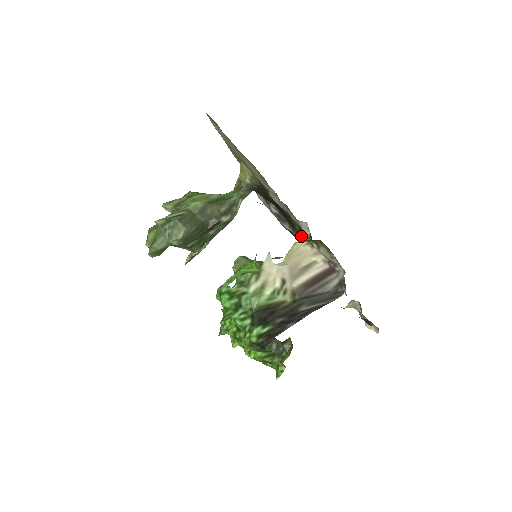
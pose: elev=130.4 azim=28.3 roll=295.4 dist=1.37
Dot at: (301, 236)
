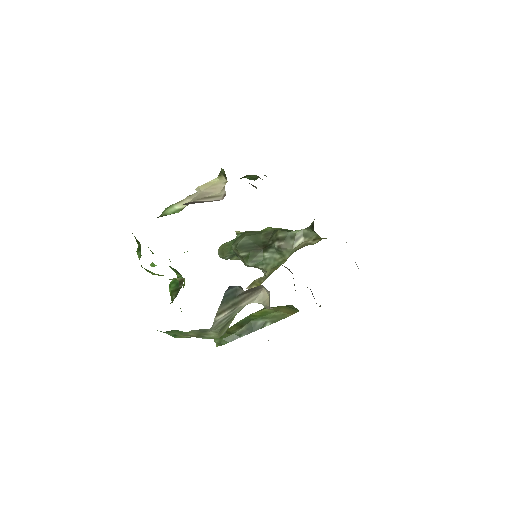
Dot at: occluded
